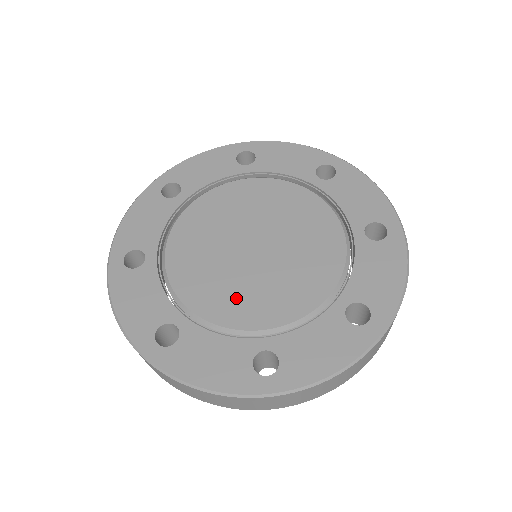
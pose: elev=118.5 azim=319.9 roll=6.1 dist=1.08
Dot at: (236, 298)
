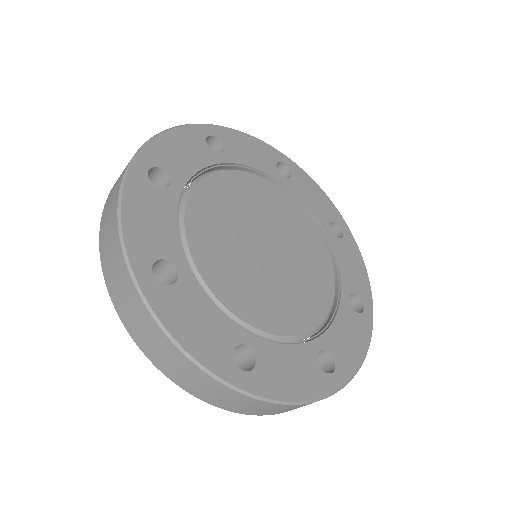
Dot at: (279, 304)
